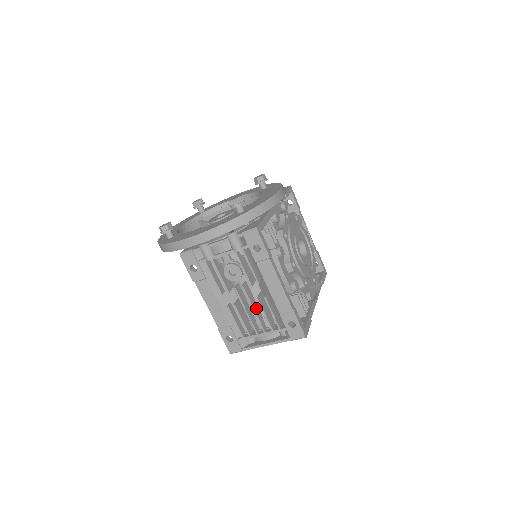
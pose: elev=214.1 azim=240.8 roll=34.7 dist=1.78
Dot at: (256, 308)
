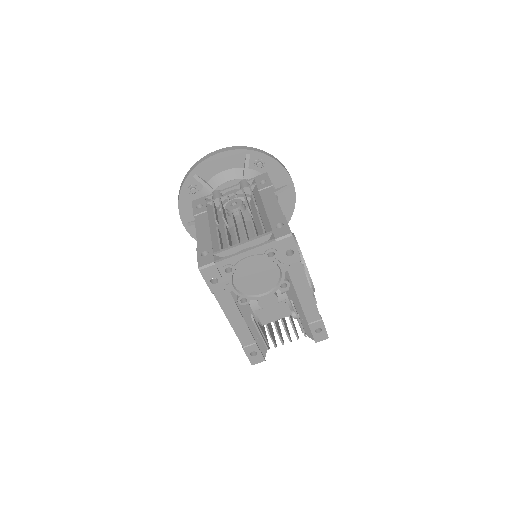
Dot at: (245, 228)
